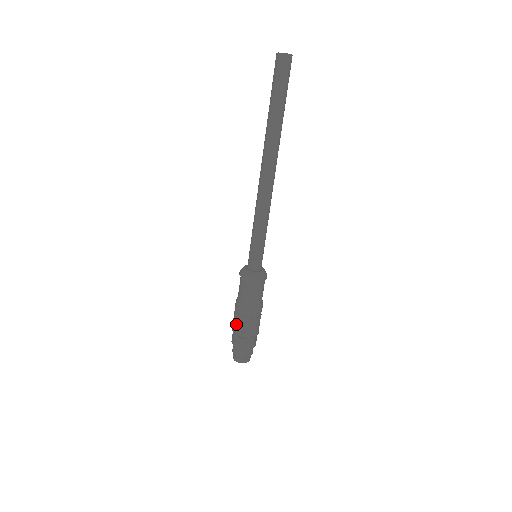
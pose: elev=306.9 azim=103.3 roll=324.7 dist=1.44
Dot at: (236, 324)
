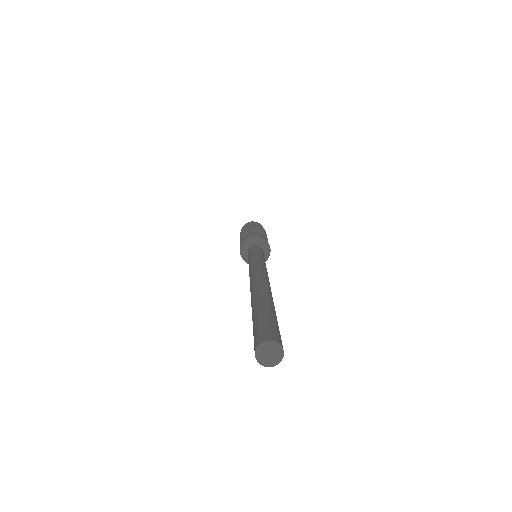
Dot at: occluded
